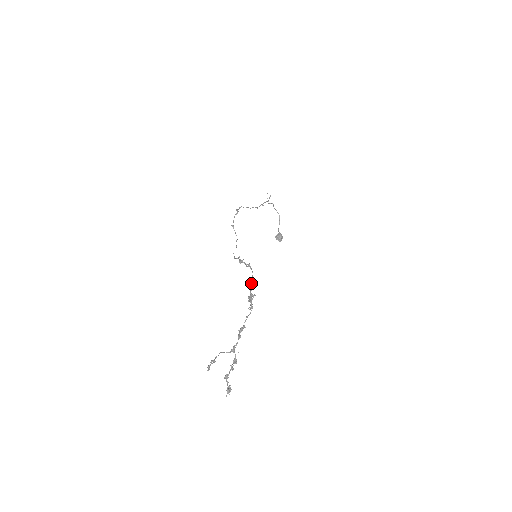
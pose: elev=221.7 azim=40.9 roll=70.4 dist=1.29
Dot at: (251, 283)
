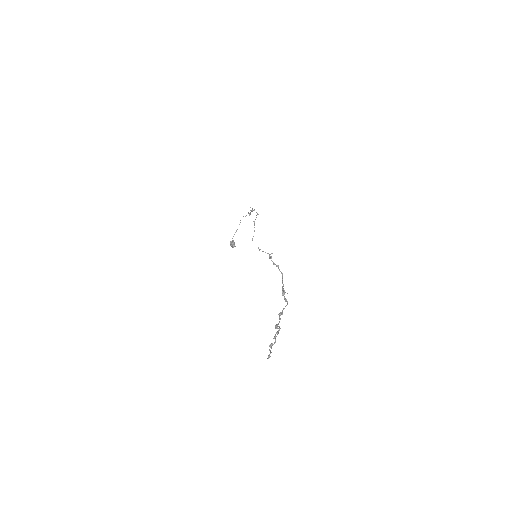
Dot at: occluded
